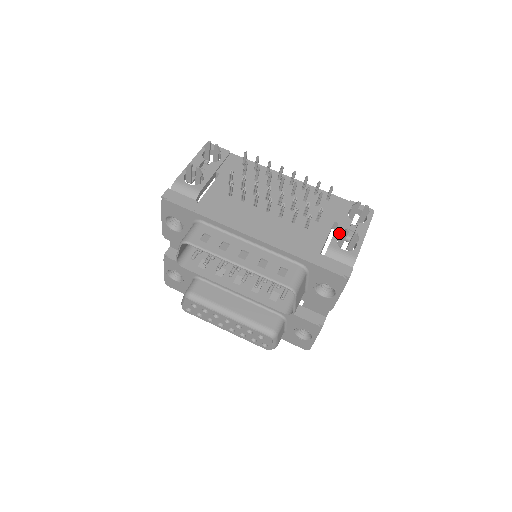
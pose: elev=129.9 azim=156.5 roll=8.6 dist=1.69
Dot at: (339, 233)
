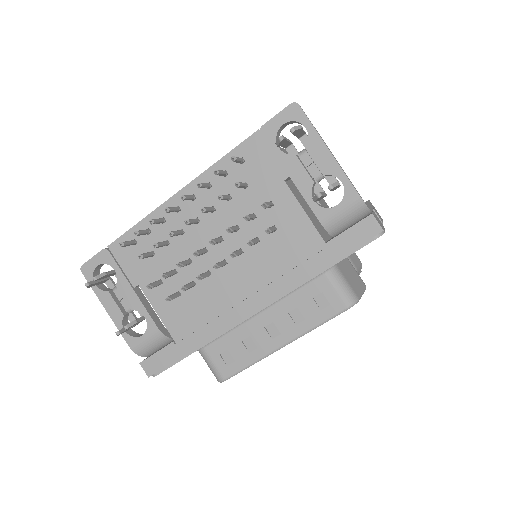
Dot at: (307, 191)
